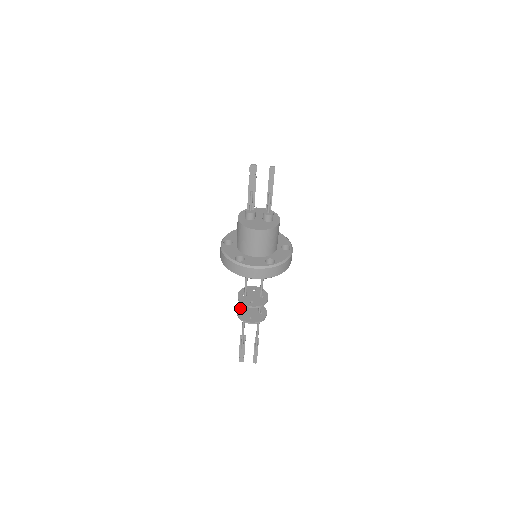
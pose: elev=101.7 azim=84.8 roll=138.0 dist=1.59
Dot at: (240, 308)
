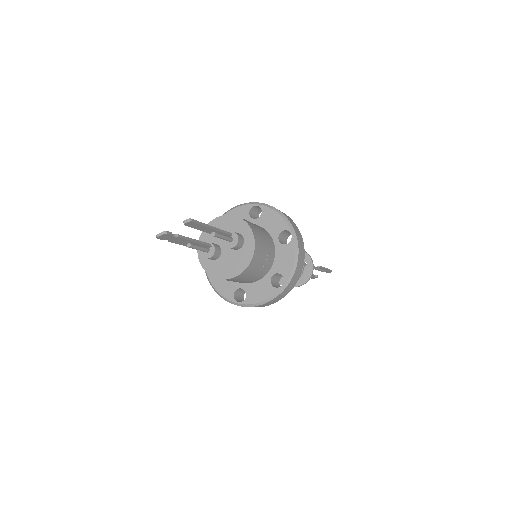
Dot at: occluded
